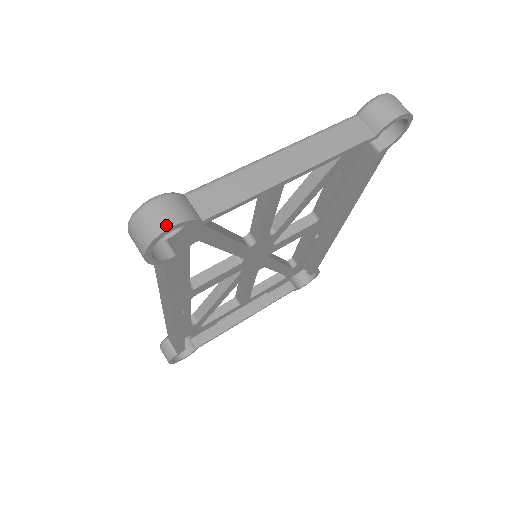
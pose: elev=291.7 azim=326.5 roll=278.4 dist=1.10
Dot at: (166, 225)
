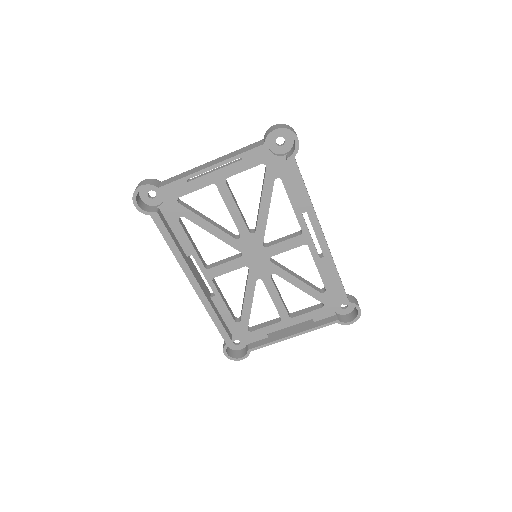
Dot at: (139, 186)
